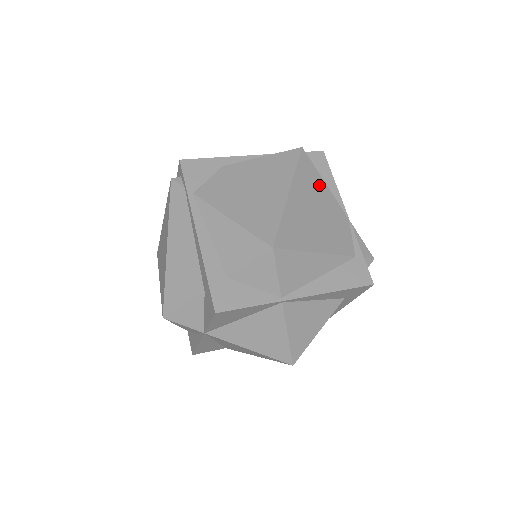
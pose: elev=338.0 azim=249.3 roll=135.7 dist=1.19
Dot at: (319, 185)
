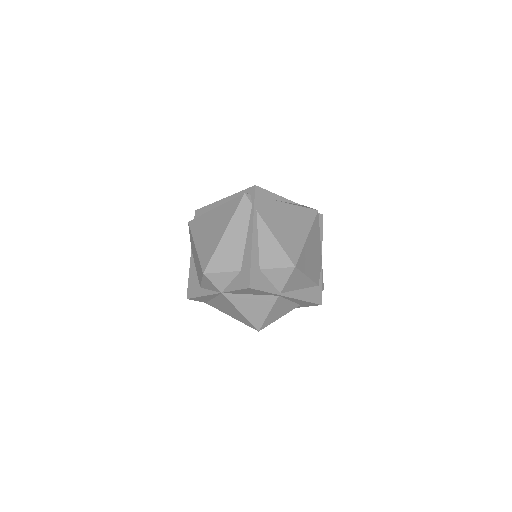
Dot at: (318, 237)
